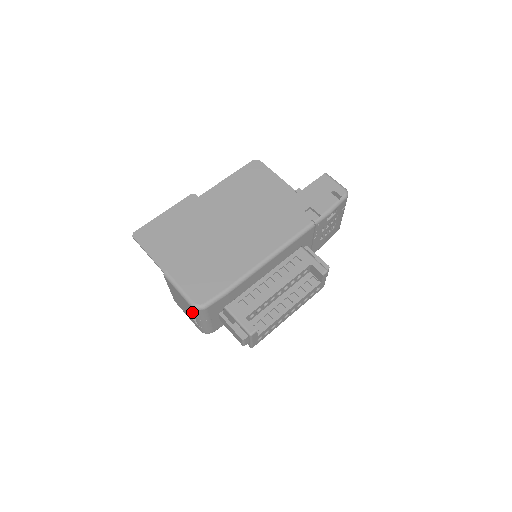
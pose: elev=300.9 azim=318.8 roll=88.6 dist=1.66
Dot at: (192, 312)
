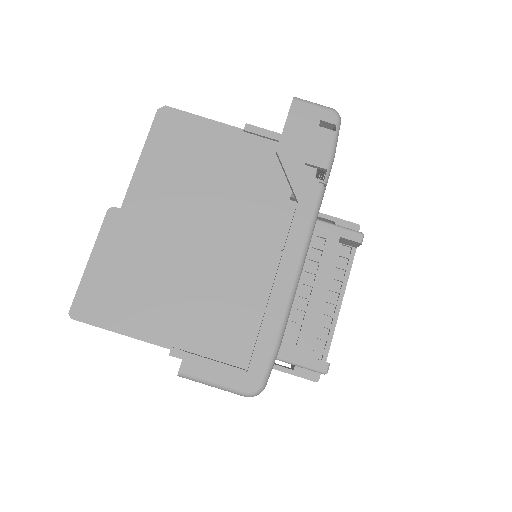
Dot at: occluded
